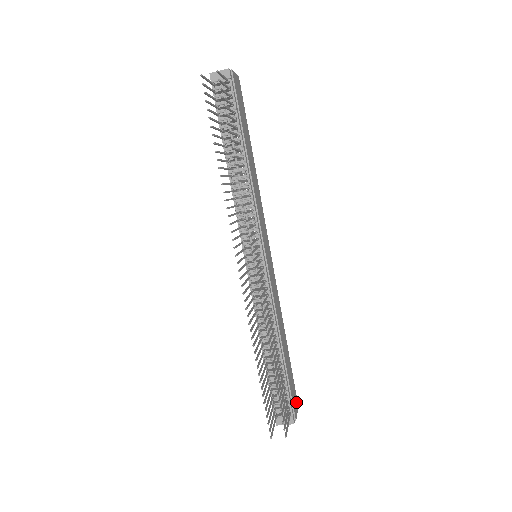
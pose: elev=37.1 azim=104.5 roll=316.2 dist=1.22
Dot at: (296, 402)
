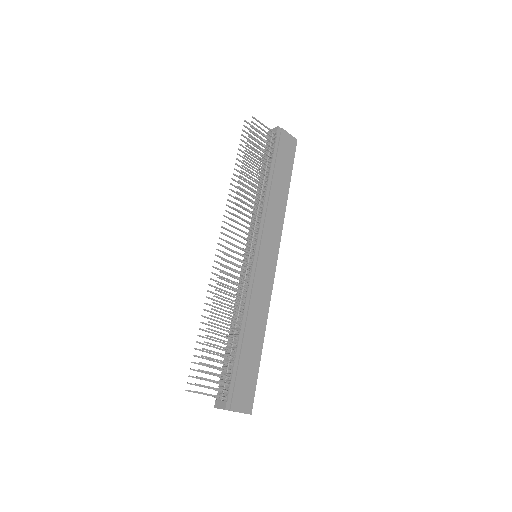
Dot at: (247, 404)
